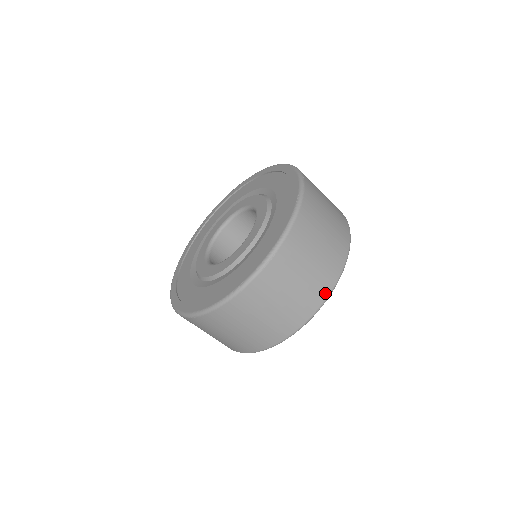
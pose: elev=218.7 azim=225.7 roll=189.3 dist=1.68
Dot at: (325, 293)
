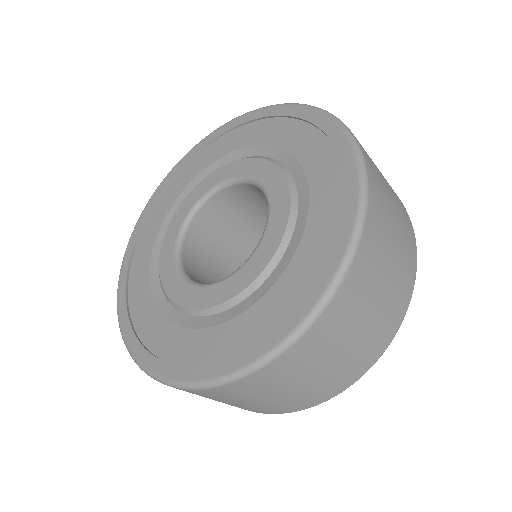
Dot at: (405, 305)
